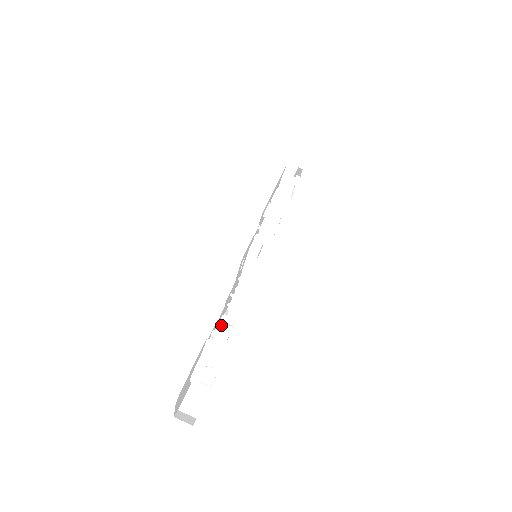
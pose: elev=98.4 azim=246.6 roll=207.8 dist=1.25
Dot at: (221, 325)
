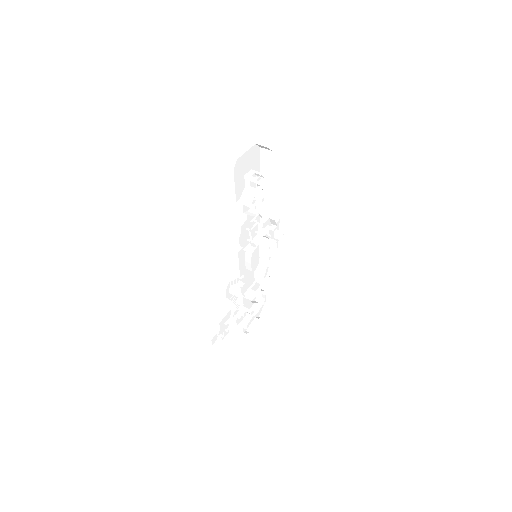
Dot at: (252, 209)
